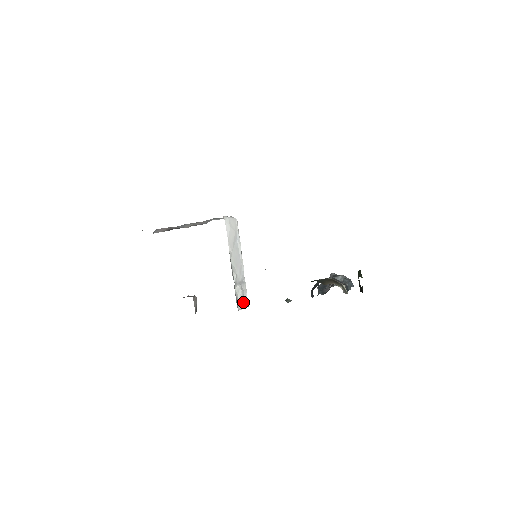
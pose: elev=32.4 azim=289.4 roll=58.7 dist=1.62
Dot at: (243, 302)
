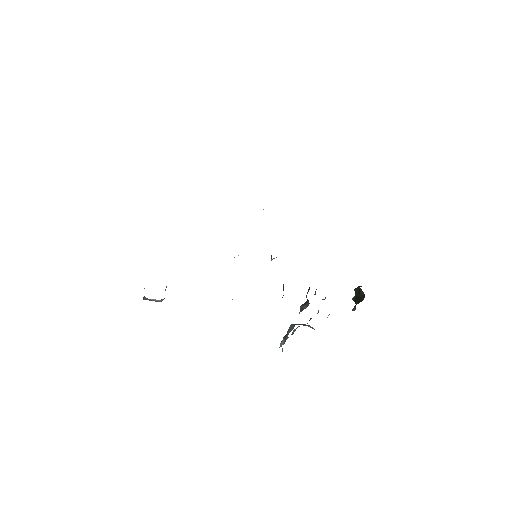
Dot at: occluded
